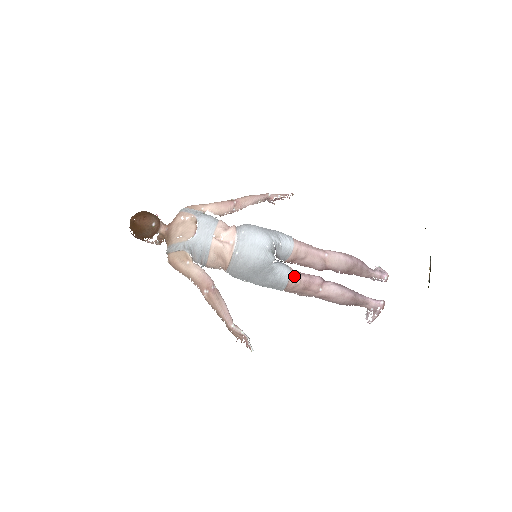
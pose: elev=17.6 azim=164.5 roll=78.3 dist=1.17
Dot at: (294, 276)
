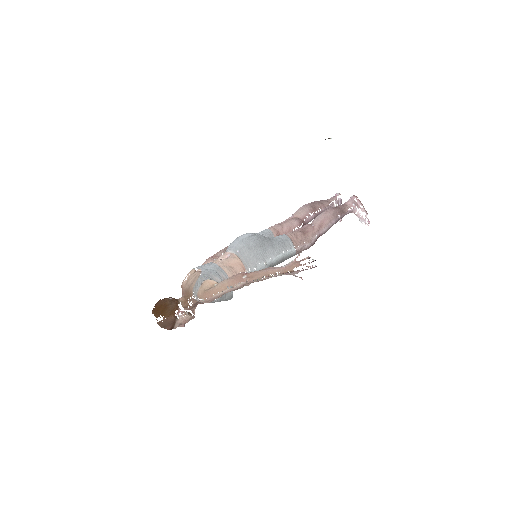
Dot at: (288, 233)
